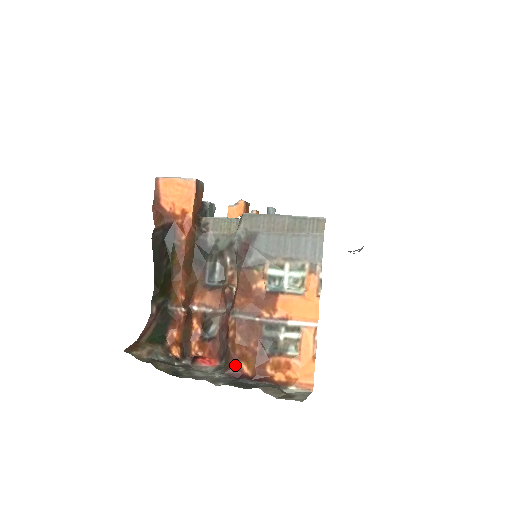
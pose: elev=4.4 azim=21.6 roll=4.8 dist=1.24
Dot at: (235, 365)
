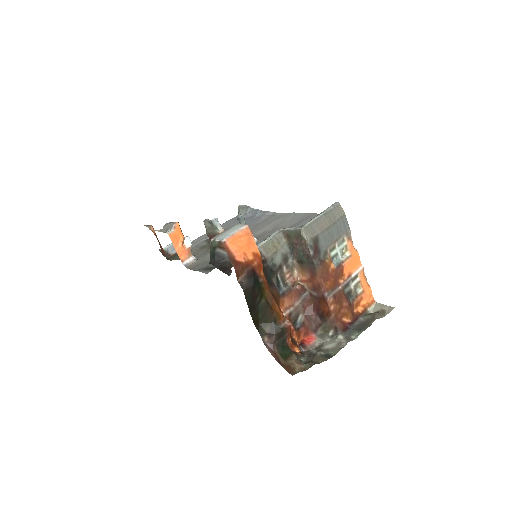
Dot at: (341, 323)
